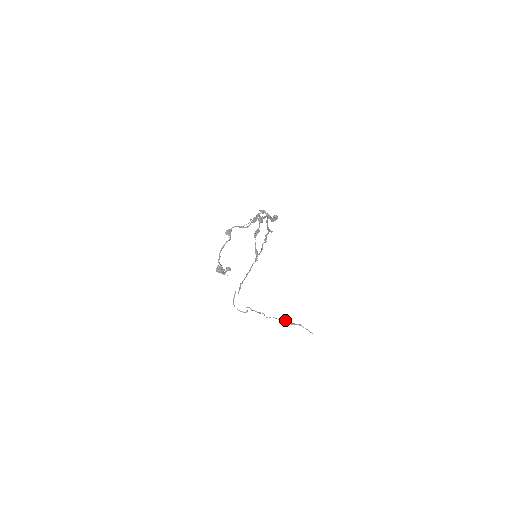
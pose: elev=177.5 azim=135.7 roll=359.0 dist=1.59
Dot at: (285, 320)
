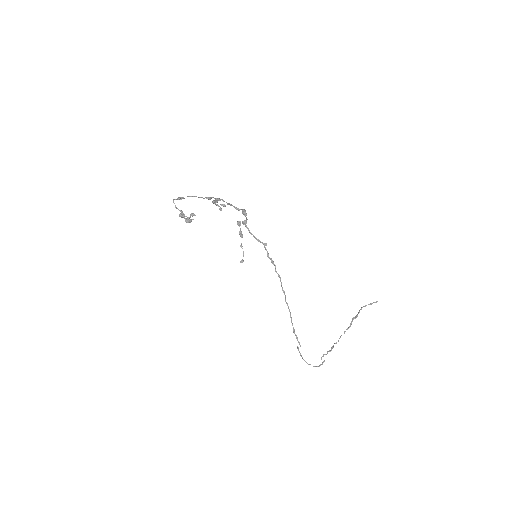
Dot at: (351, 322)
